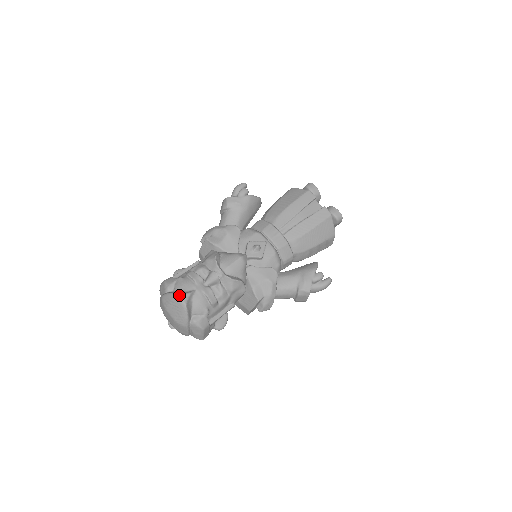
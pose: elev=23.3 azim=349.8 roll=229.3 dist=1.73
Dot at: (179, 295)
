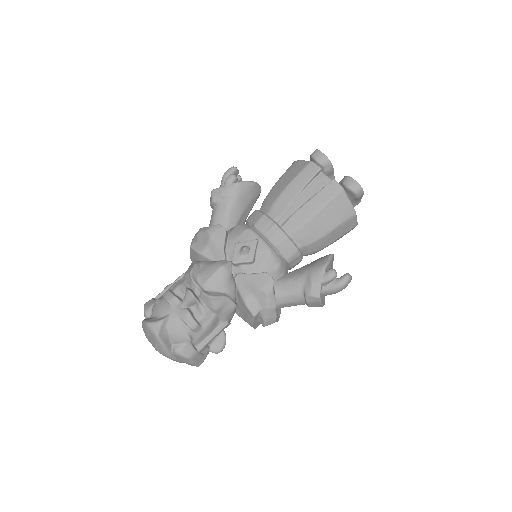
Dot at: (150, 324)
